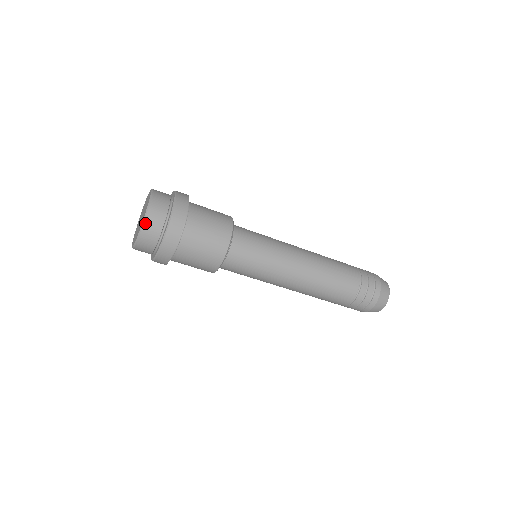
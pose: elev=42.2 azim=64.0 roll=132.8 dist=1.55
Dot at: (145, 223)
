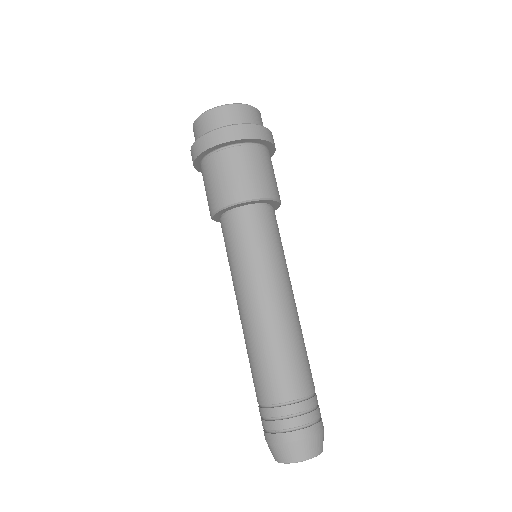
Dot at: (233, 105)
